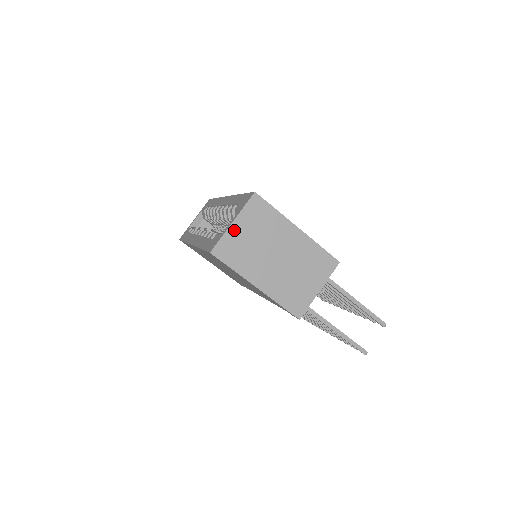
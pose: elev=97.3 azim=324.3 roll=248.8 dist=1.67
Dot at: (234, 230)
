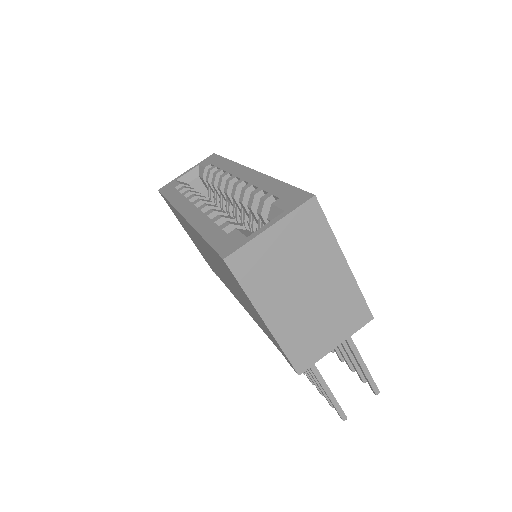
Dot at: (267, 238)
